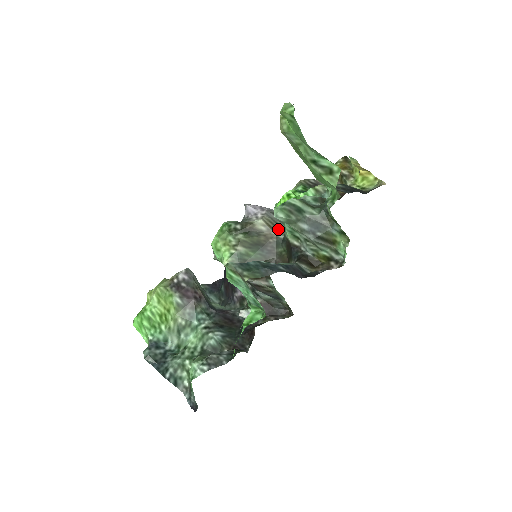
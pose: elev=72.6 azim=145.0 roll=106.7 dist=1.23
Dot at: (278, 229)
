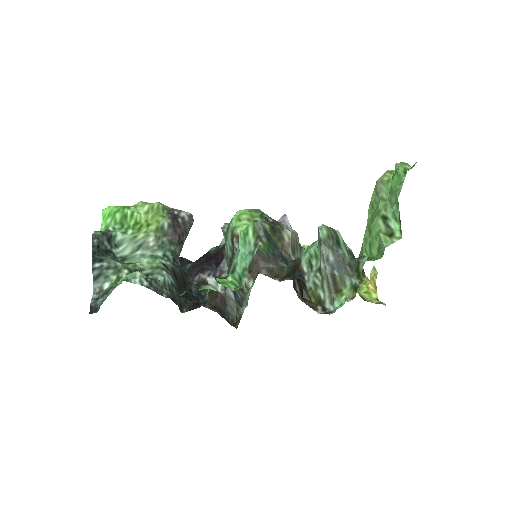
Dot at: (295, 252)
